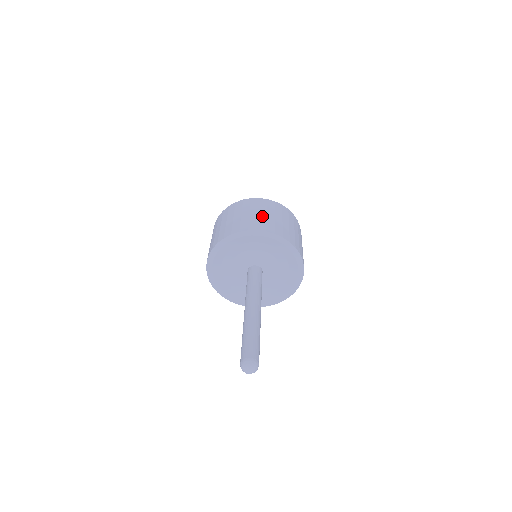
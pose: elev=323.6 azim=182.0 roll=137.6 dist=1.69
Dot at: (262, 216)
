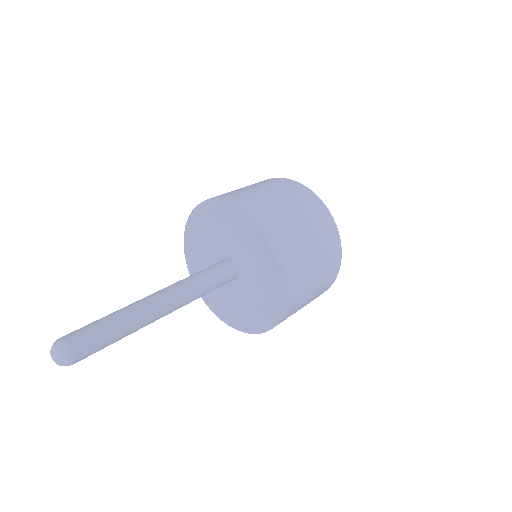
Dot at: (292, 216)
